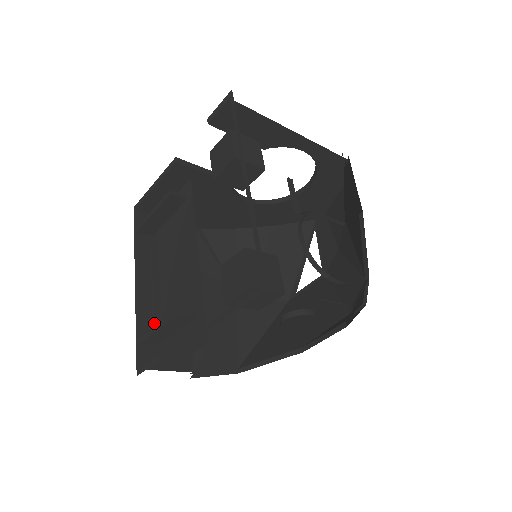
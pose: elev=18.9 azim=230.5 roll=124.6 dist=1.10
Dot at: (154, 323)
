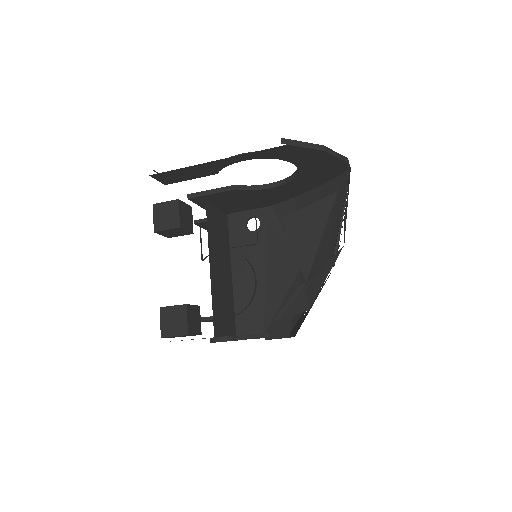
Dot at: occluded
